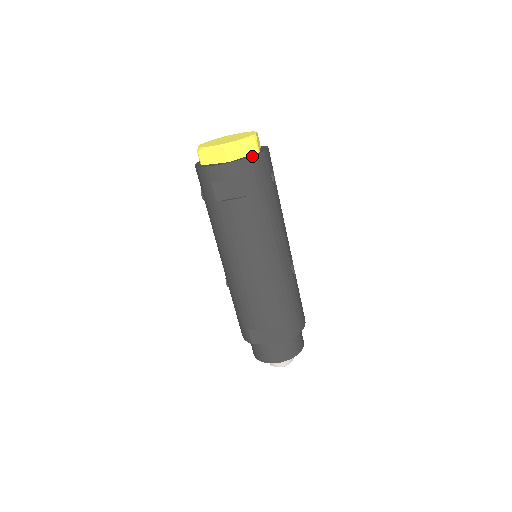
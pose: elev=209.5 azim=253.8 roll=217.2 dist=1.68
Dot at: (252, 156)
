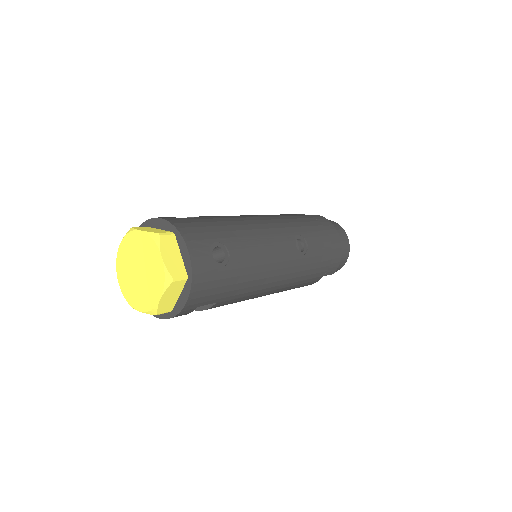
Dot at: (188, 298)
